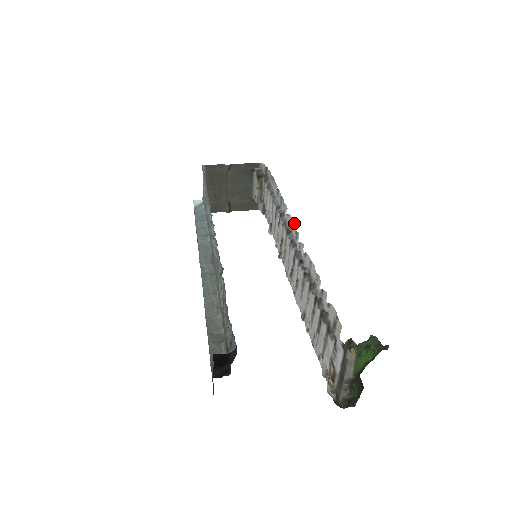
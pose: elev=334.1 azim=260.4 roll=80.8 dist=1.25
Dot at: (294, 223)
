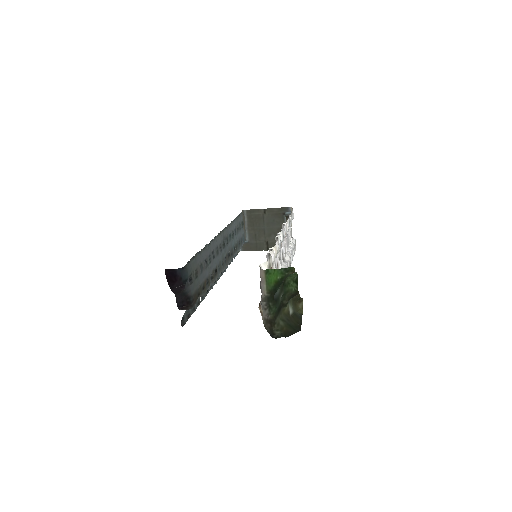
Dot at: occluded
